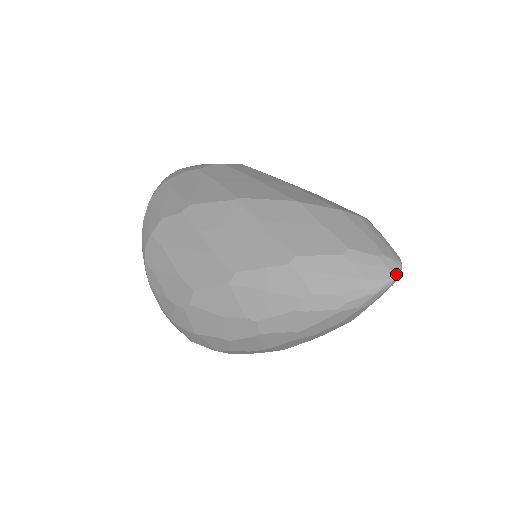
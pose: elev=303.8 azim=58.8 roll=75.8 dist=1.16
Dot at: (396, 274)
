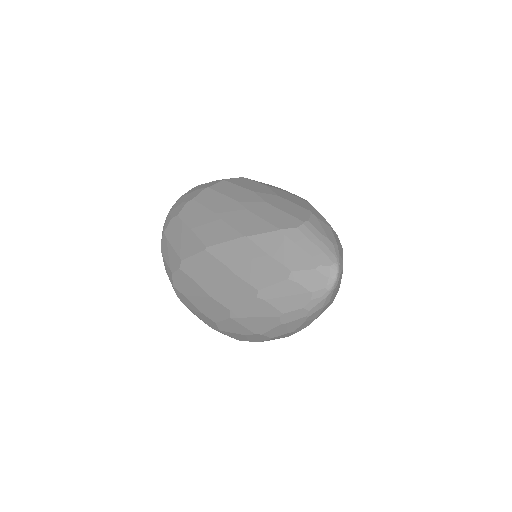
Dot at: (334, 278)
